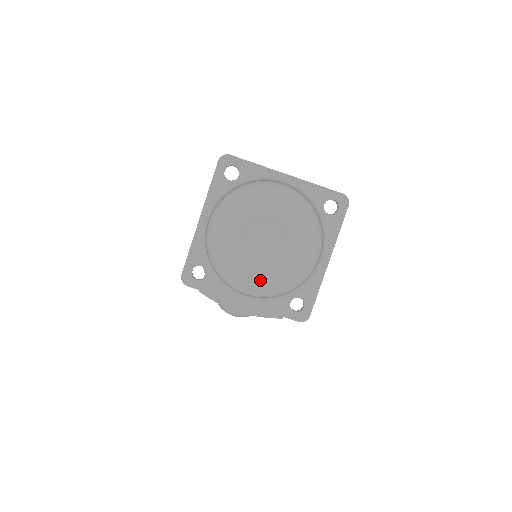
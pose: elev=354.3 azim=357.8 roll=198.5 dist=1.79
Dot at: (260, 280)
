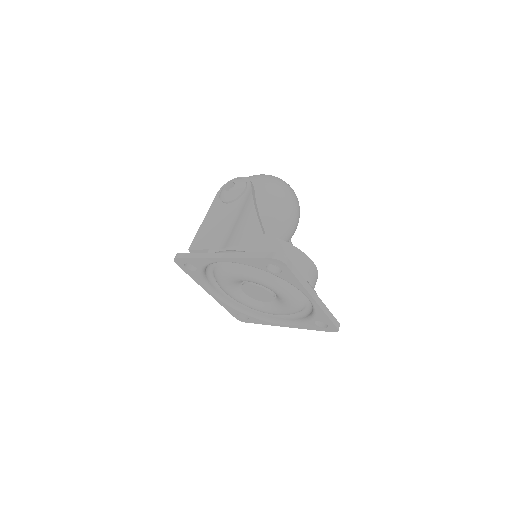
Dot at: (231, 297)
